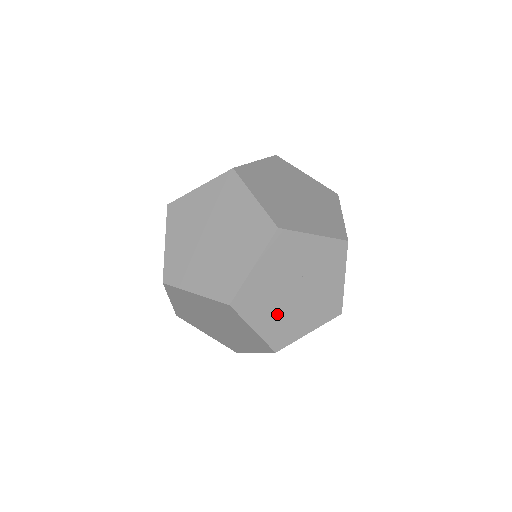
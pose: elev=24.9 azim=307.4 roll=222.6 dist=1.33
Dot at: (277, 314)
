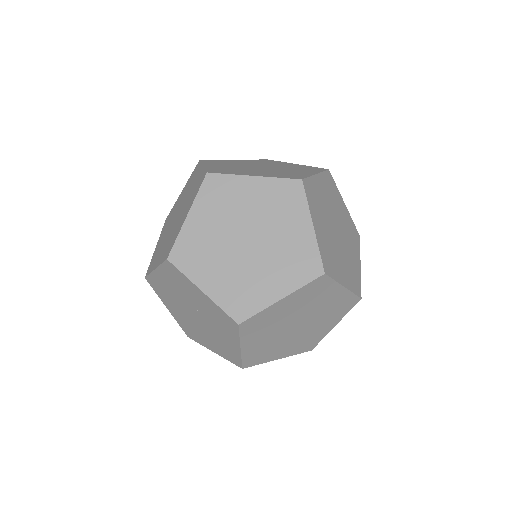
Dot at: (183, 315)
